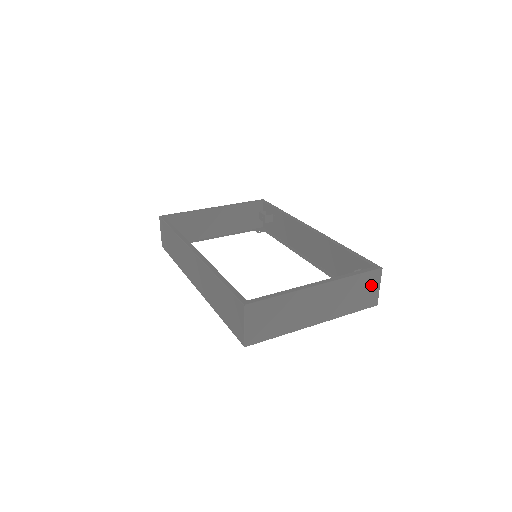
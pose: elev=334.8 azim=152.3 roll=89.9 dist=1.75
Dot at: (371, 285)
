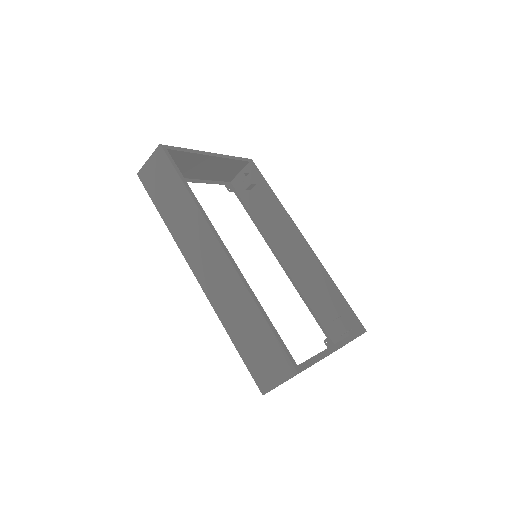
Dot at: occluded
